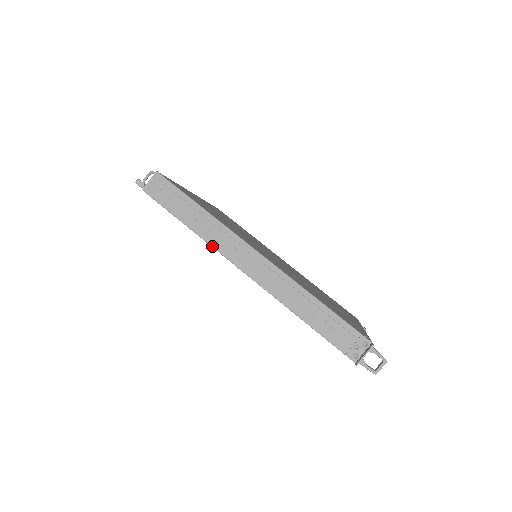
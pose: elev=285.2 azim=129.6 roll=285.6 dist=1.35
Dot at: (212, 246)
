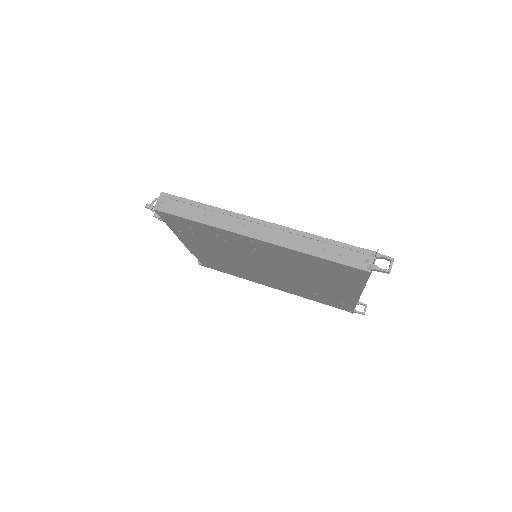
Dot at: (224, 229)
